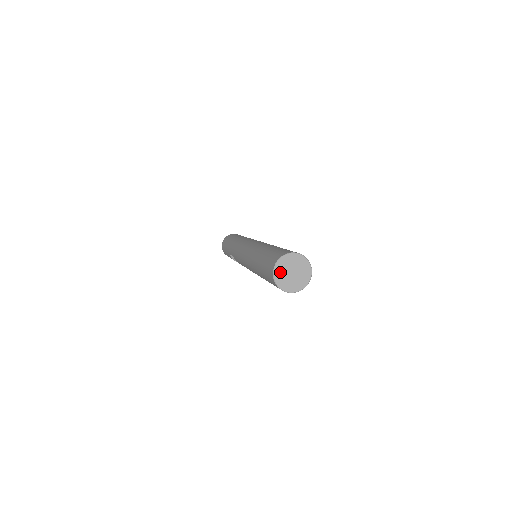
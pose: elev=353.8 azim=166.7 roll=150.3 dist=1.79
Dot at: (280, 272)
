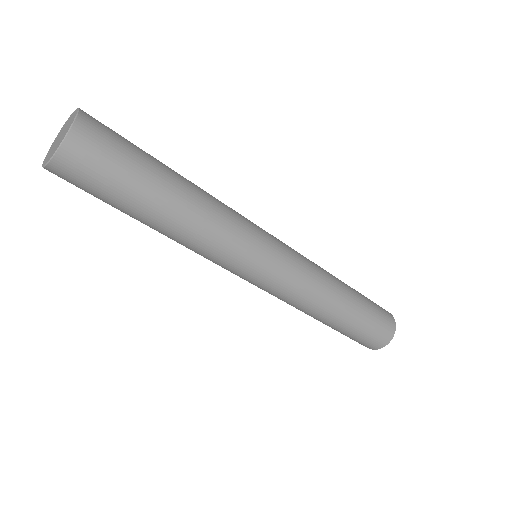
Dot at: occluded
